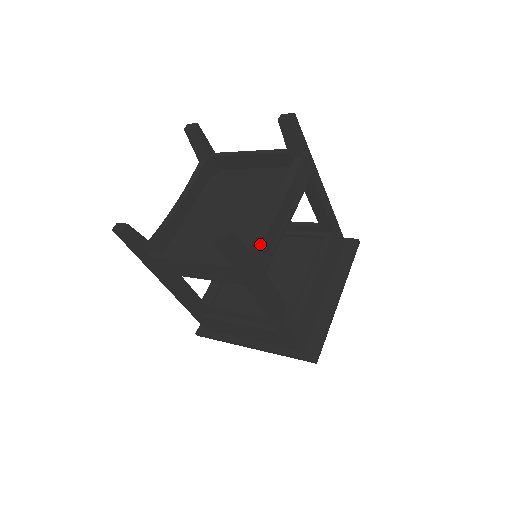
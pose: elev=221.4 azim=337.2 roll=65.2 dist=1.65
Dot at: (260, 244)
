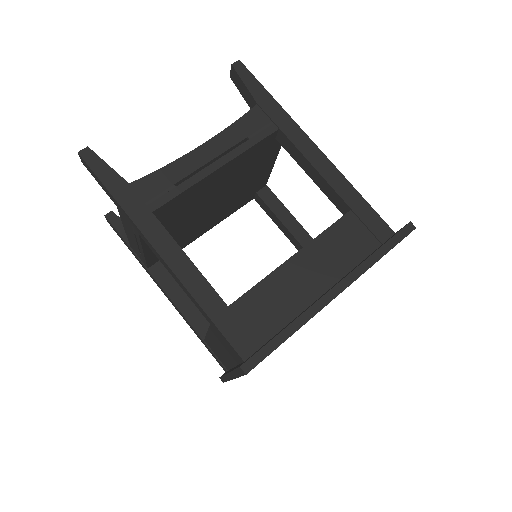
Dot at: (146, 175)
